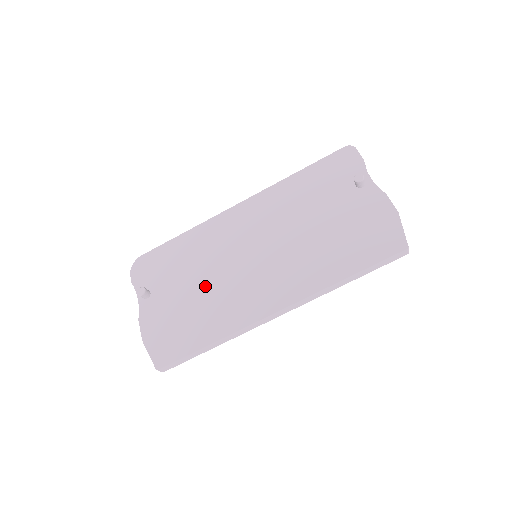
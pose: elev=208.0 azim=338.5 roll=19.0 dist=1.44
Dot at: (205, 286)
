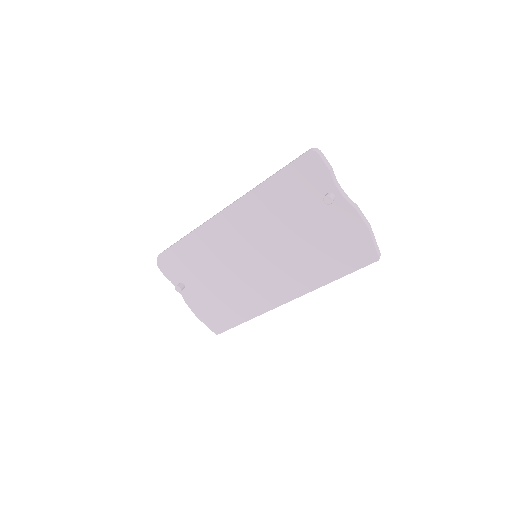
Dot at: (225, 282)
